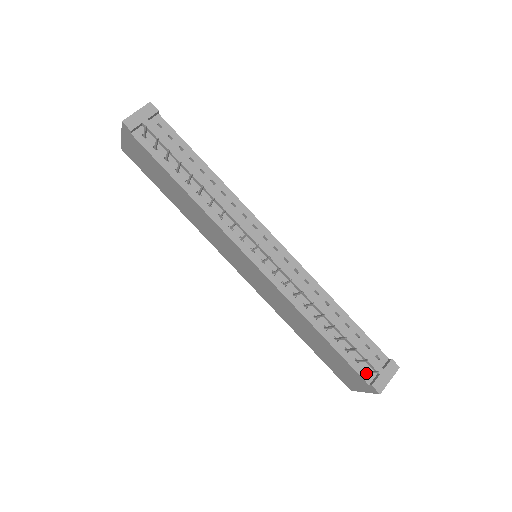
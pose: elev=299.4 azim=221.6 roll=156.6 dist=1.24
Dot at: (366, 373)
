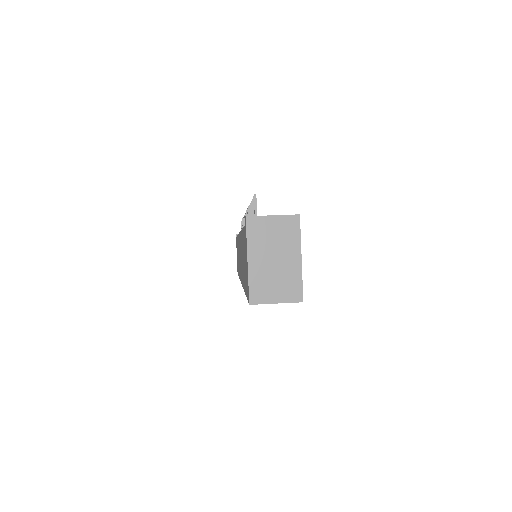
Dot at: occluded
